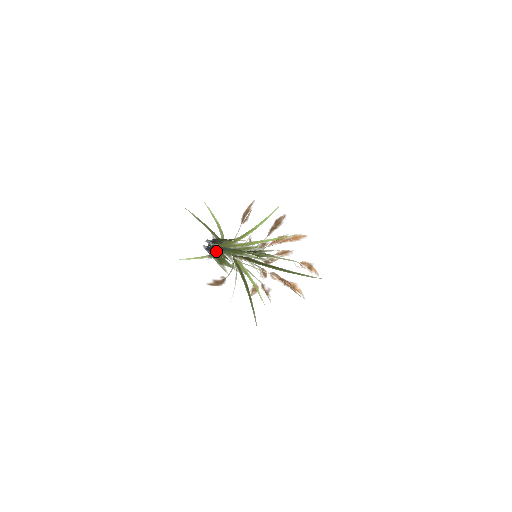
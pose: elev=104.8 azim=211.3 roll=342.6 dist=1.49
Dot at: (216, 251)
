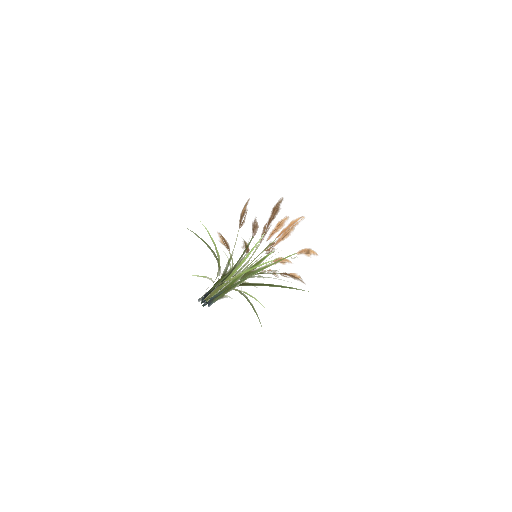
Dot at: (209, 304)
